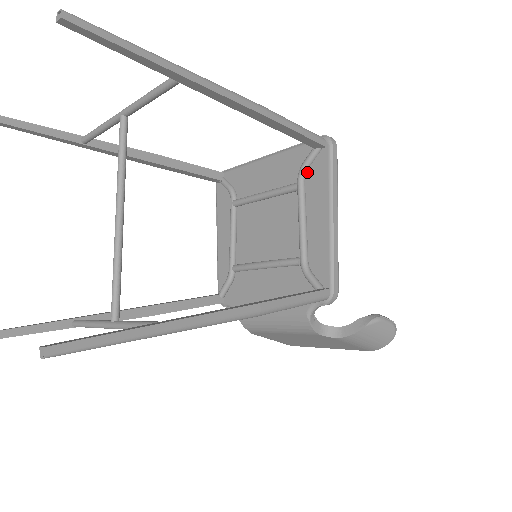
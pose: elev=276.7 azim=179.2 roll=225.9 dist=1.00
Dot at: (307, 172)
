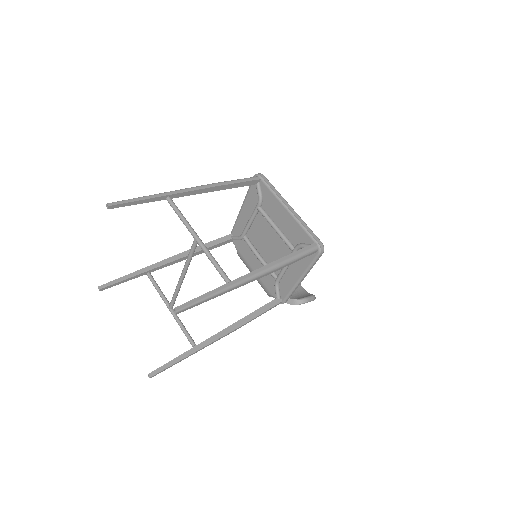
Dot at: occluded
